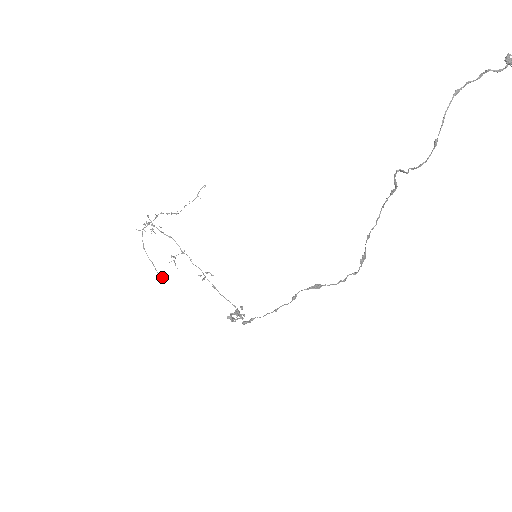
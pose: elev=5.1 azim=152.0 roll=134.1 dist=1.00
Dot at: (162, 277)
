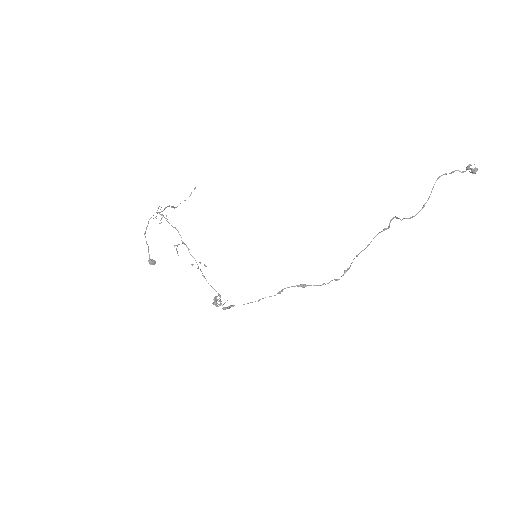
Dot at: (154, 261)
